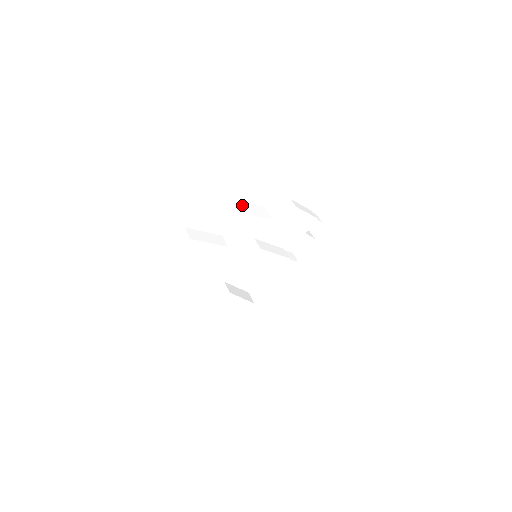
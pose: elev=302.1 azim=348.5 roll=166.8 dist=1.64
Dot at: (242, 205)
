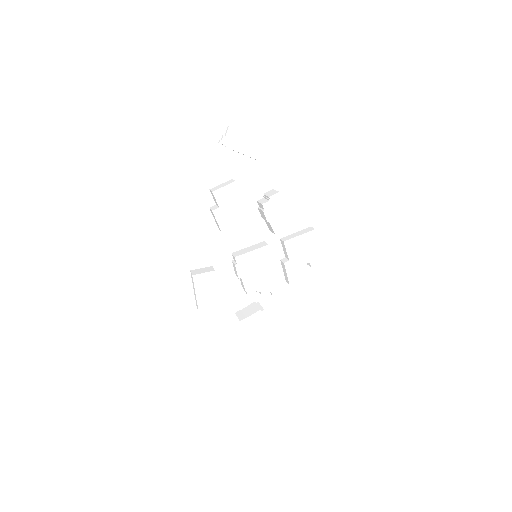
Dot at: occluded
